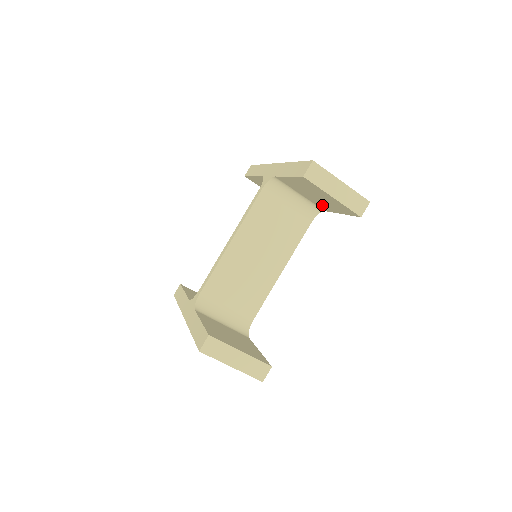
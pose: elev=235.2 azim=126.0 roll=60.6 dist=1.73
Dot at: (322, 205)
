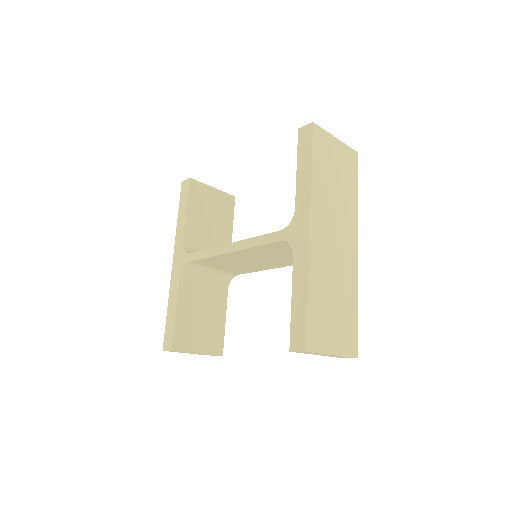
Dot at: occluded
